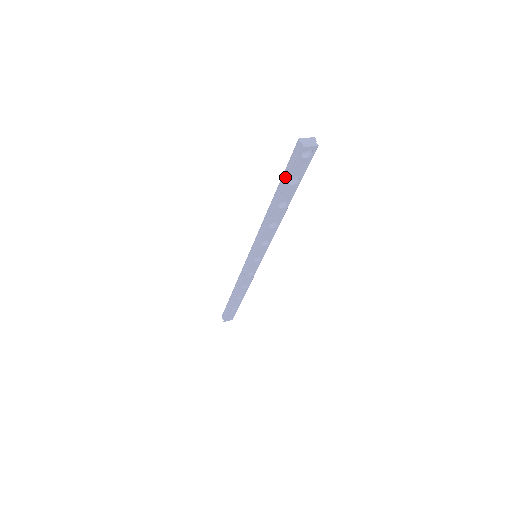
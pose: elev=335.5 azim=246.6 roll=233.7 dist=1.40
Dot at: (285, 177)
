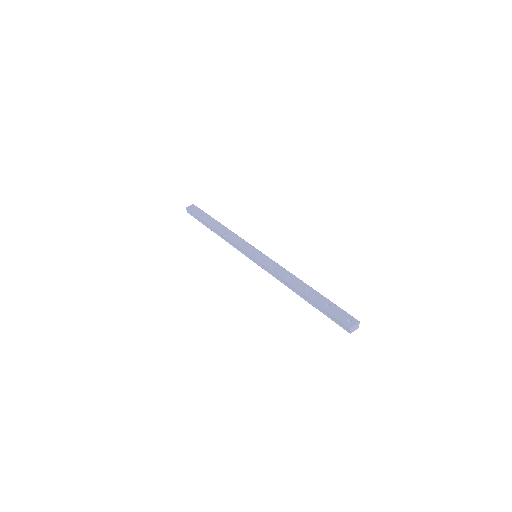
Dot at: (323, 311)
